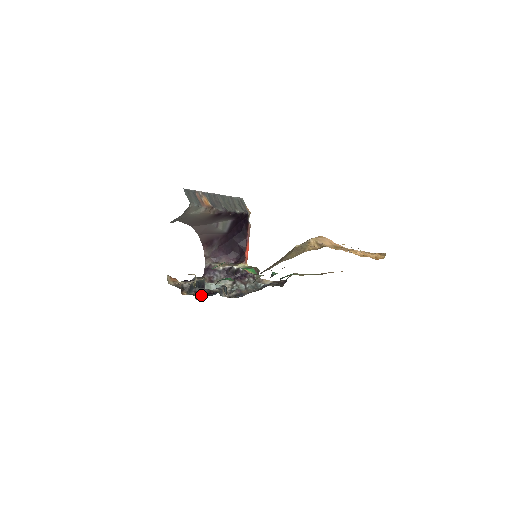
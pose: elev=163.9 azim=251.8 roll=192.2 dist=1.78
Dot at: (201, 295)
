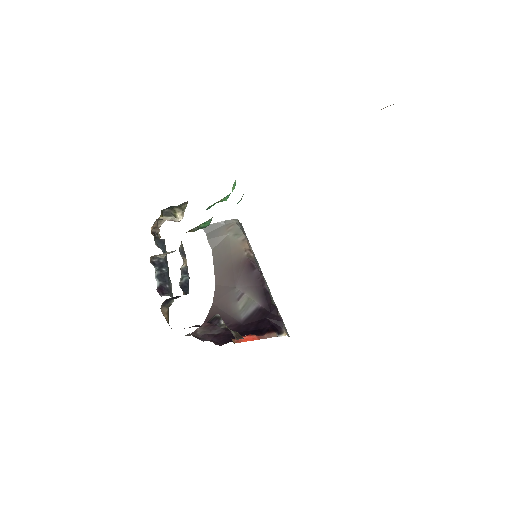
Dot at: occluded
